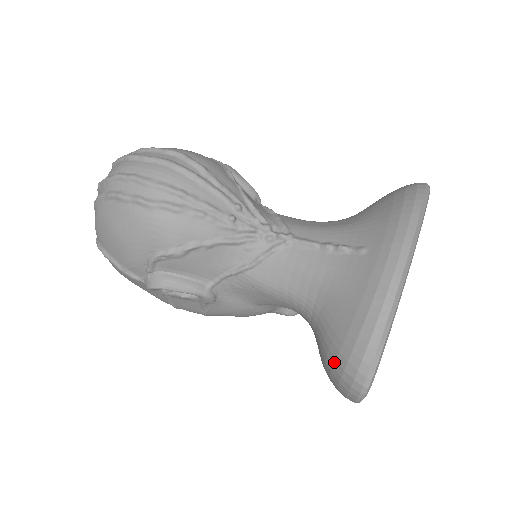
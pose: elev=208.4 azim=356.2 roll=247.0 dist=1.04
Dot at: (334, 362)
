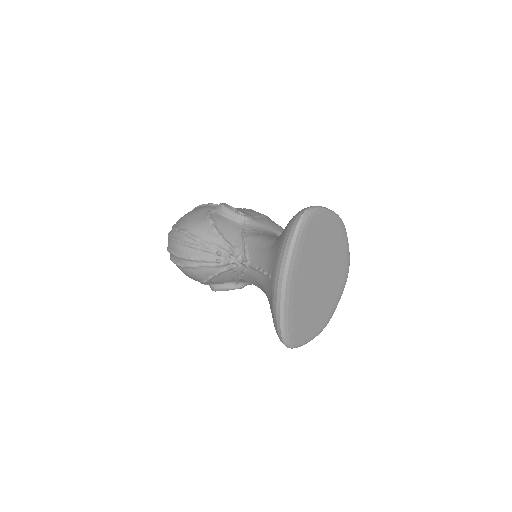
Dot at: occluded
